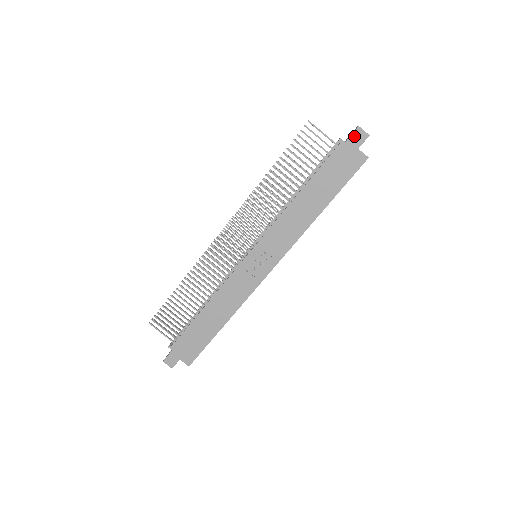
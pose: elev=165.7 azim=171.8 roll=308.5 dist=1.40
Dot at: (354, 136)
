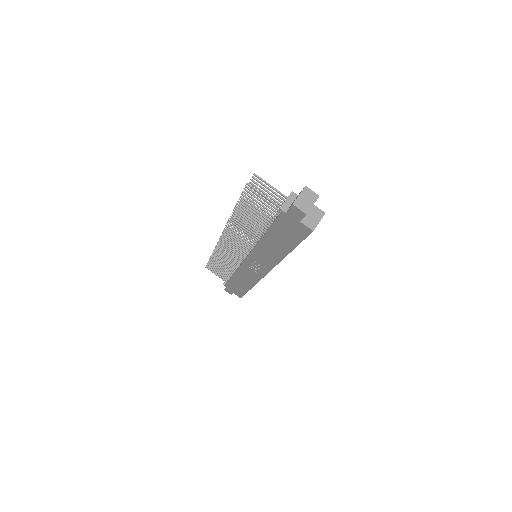
Dot at: (292, 211)
